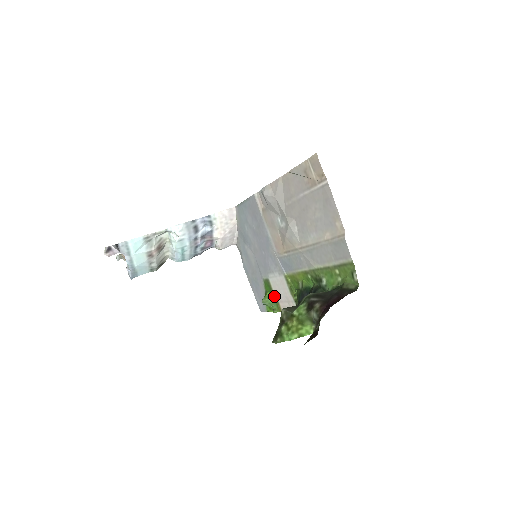
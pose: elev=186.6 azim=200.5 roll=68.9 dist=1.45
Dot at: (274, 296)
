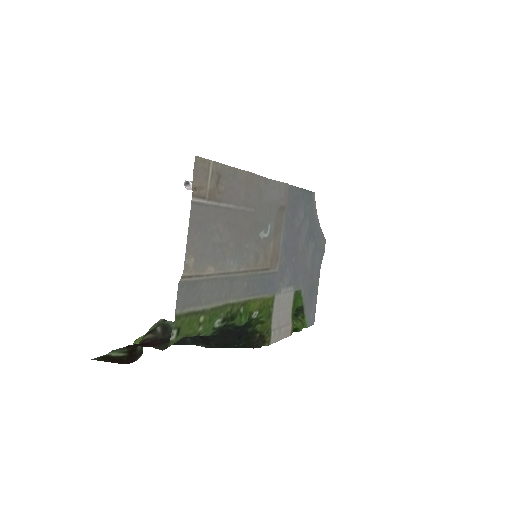
Dot at: (292, 314)
